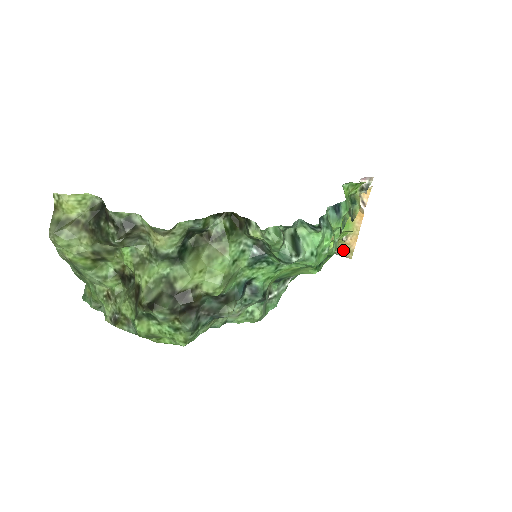
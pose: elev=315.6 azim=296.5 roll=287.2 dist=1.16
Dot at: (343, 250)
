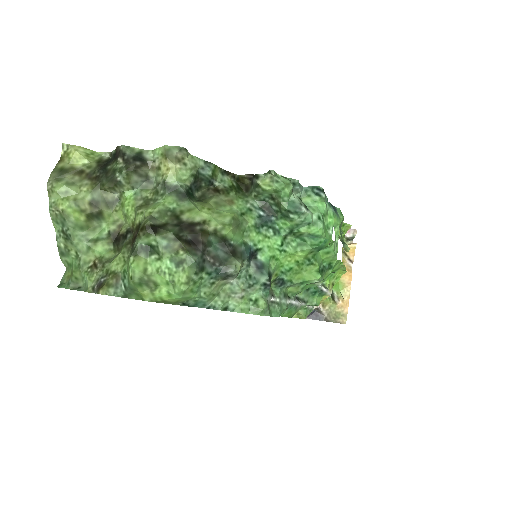
Dot at: (336, 315)
